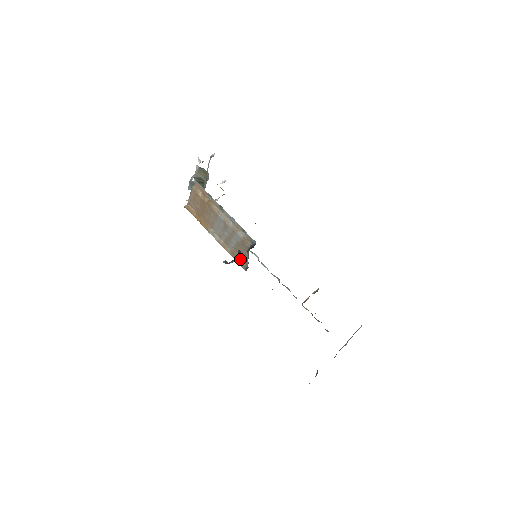
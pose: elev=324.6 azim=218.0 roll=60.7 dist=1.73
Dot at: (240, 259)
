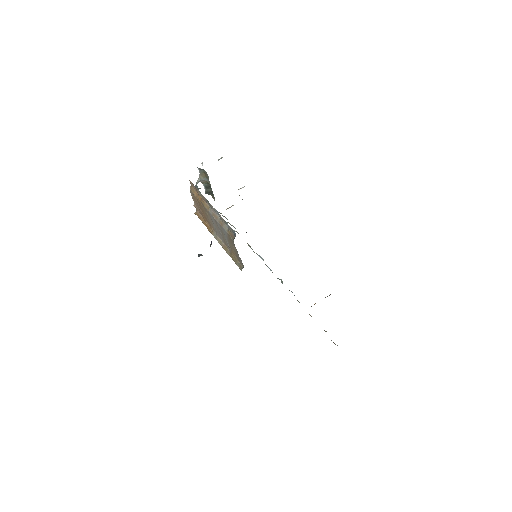
Dot at: (238, 260)
